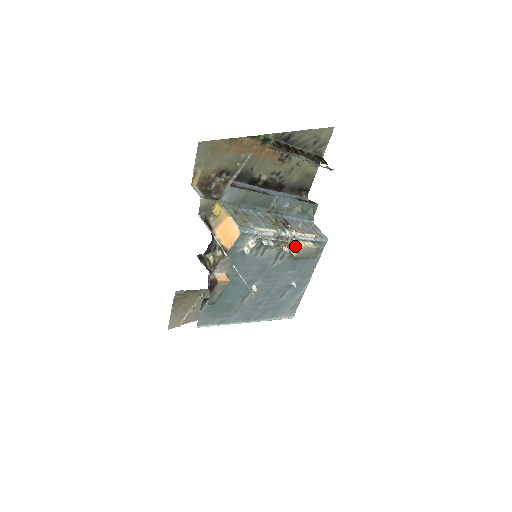
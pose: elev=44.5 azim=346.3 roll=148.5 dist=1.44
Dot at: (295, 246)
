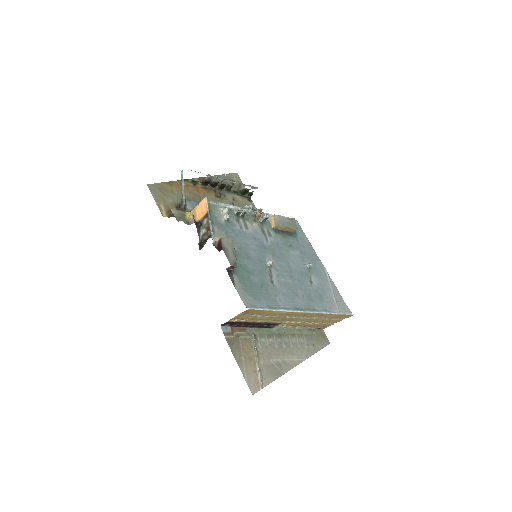
Dot at: (267, 216)
